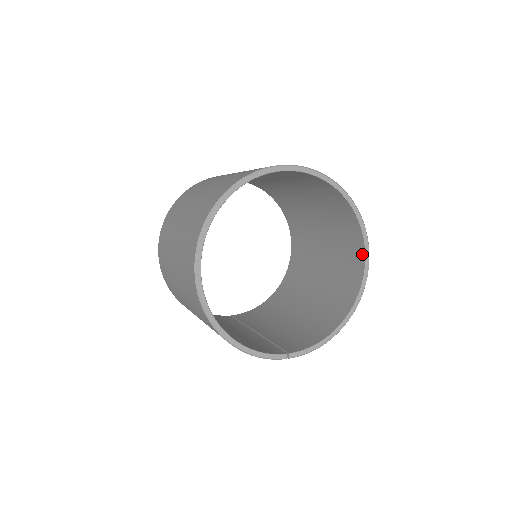
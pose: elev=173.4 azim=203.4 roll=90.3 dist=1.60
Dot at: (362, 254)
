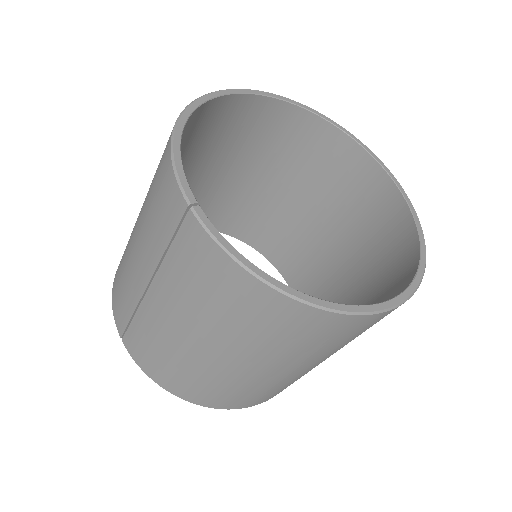
Dot at: occluded
